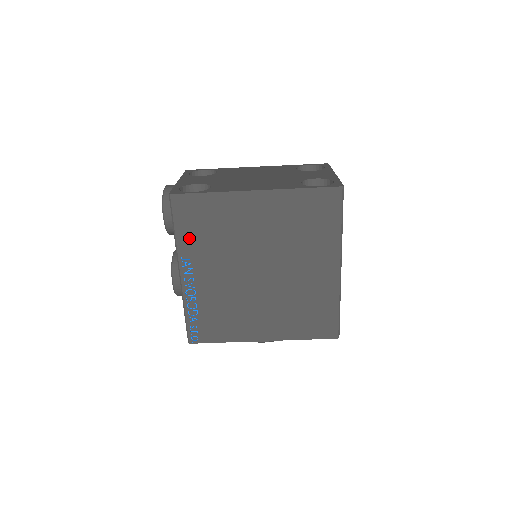
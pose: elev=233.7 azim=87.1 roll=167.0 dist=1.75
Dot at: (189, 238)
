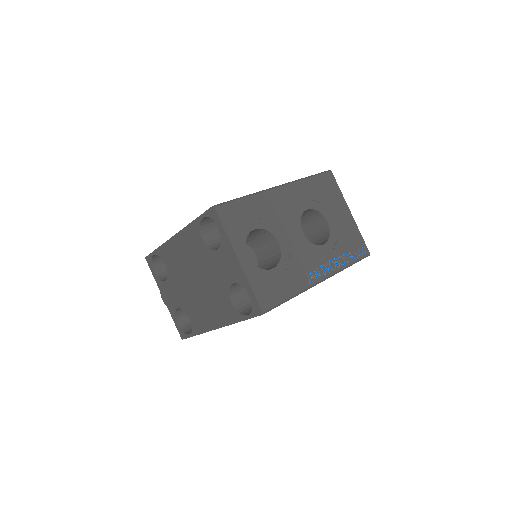
Dot at: occluded
